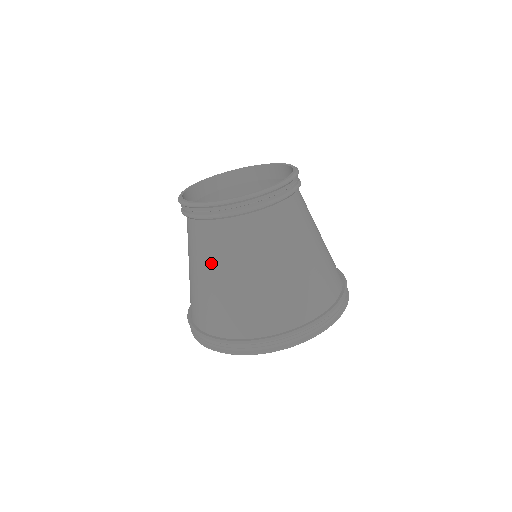
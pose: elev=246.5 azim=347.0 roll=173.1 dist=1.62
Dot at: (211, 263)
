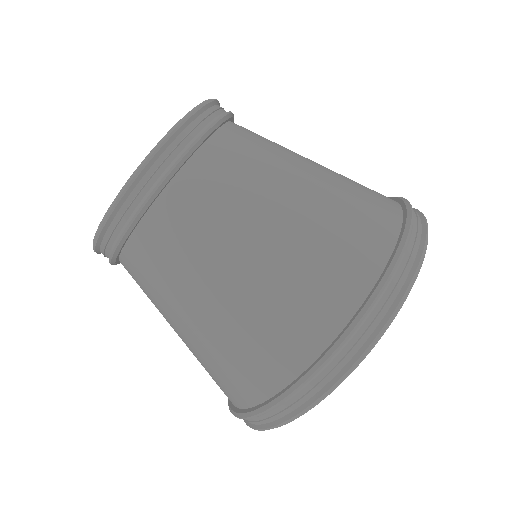
Dot at: (182, 289)
